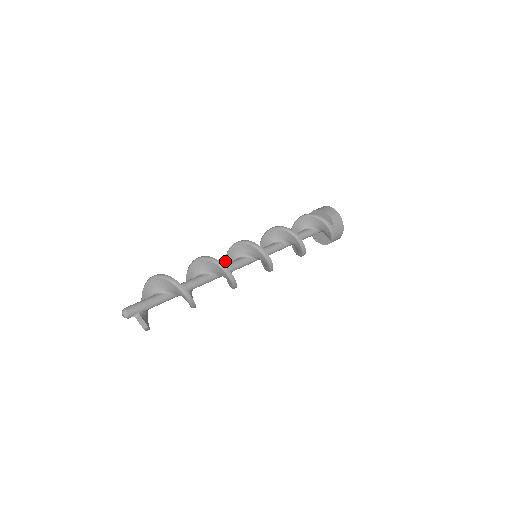
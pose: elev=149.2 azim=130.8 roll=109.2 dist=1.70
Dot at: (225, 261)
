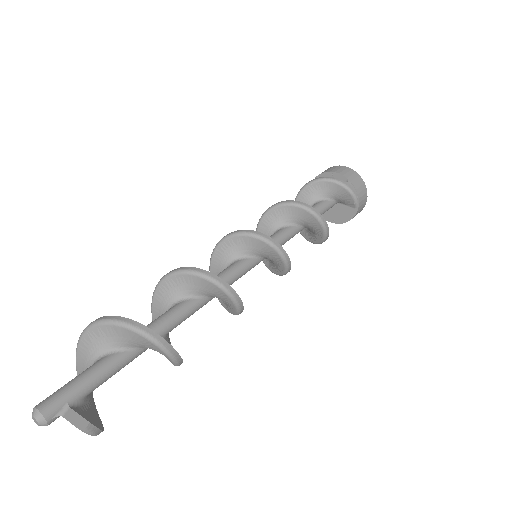
Dot at: occluded
